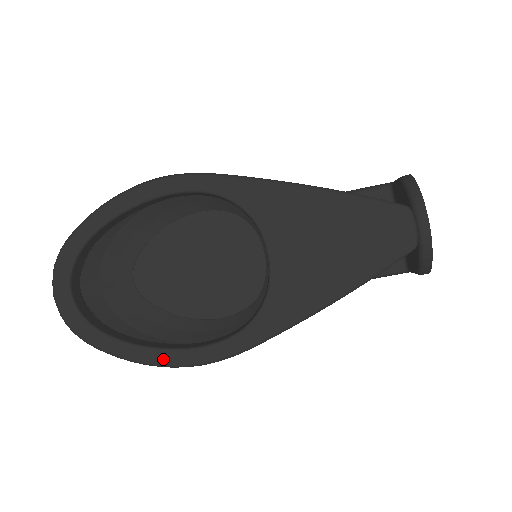
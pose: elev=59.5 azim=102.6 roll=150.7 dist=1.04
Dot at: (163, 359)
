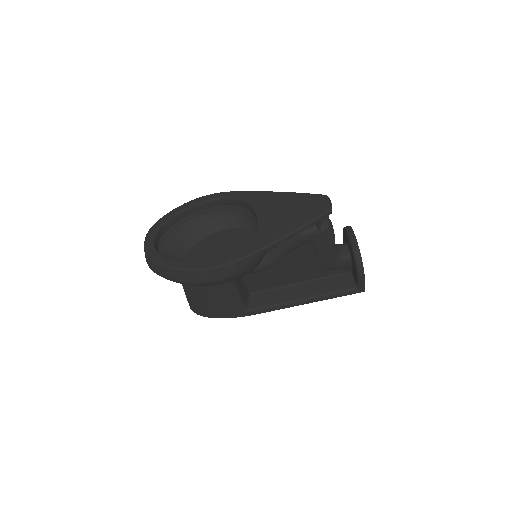
Dot at: (196, 266)
